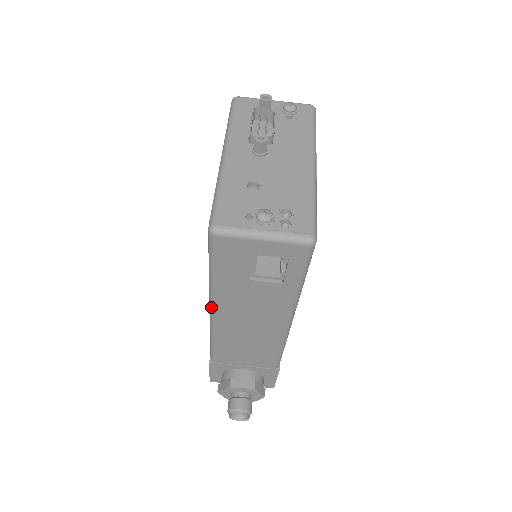
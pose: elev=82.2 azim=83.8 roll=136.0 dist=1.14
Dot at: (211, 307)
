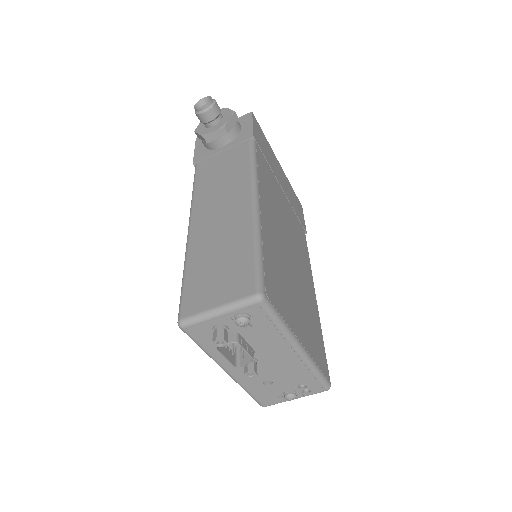
Dot at: occluded
